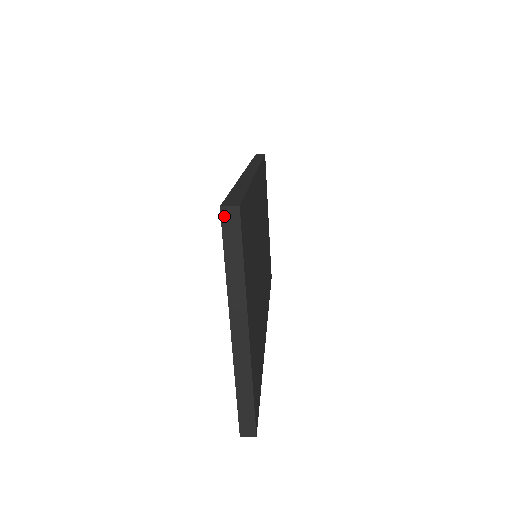
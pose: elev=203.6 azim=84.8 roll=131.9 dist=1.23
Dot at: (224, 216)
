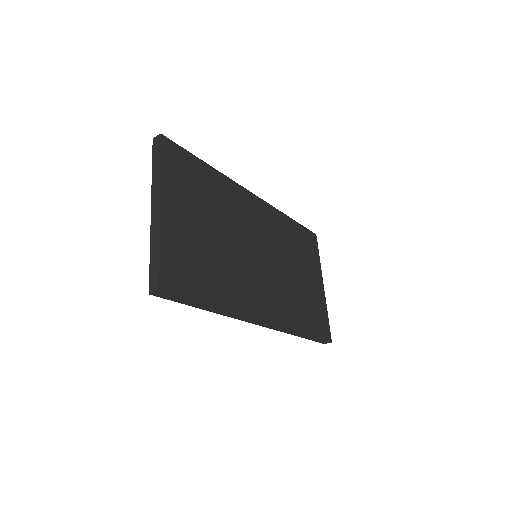
Dot at: (154, 142)
